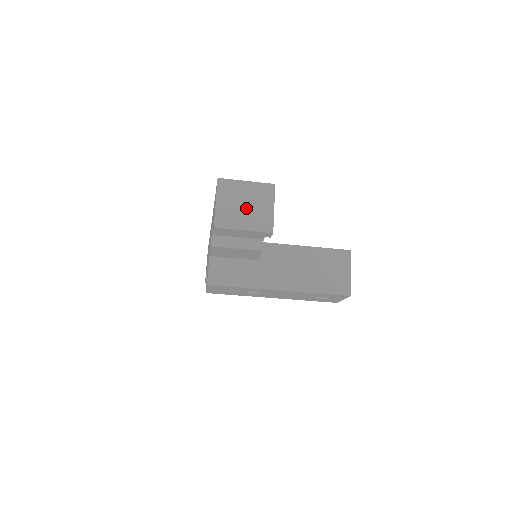
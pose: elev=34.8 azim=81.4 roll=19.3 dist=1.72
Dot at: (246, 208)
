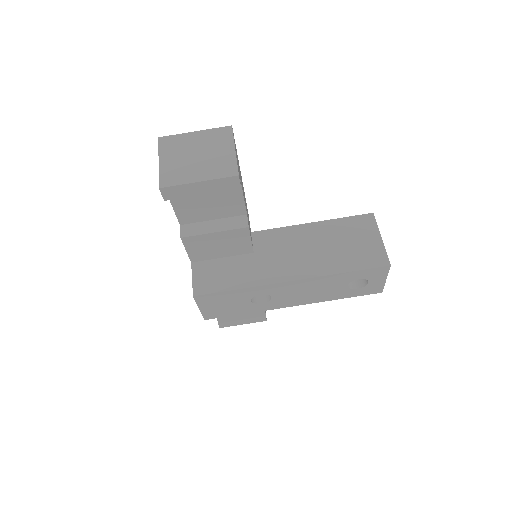
Dot at: (198, 158)
